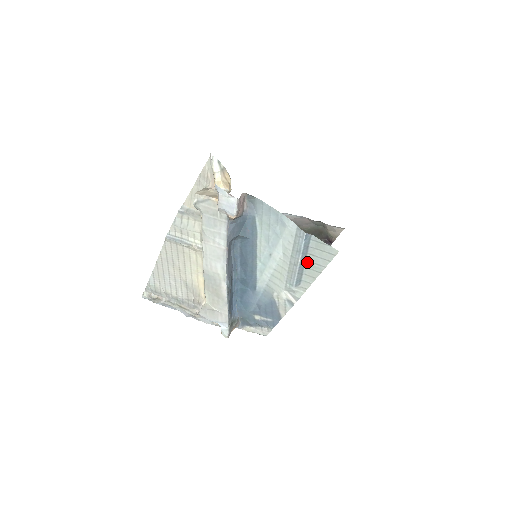
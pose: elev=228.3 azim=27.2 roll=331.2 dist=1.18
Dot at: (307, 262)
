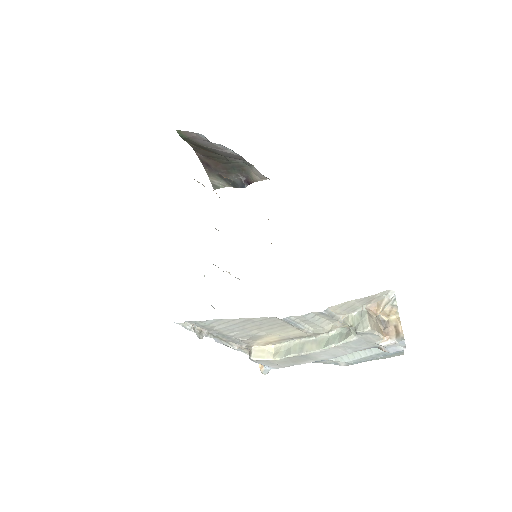
Dot at: (380, 356)
